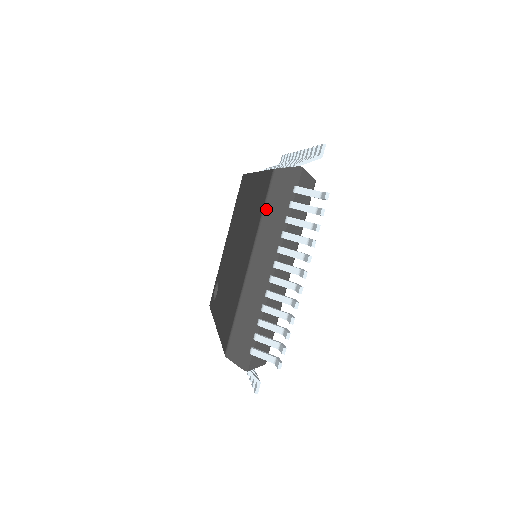
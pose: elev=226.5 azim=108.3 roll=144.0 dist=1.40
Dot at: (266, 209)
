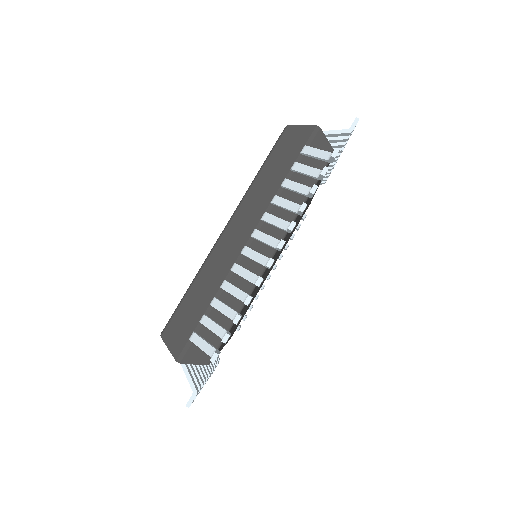
Dot at: (264, 168)
